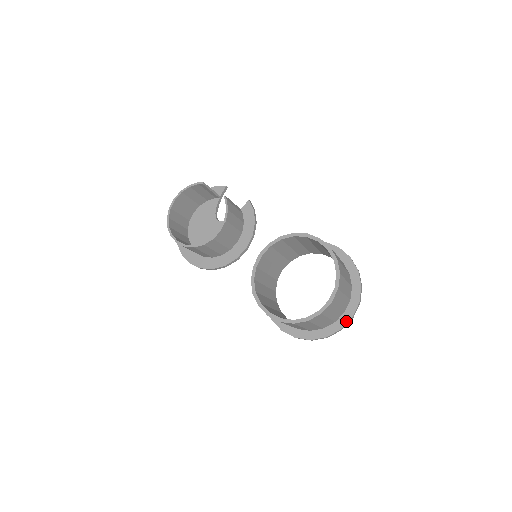
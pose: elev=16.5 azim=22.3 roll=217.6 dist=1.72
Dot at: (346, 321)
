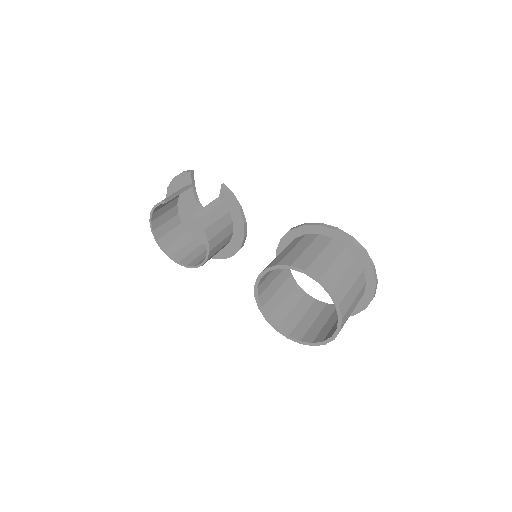
Dot at: (368, 301)
